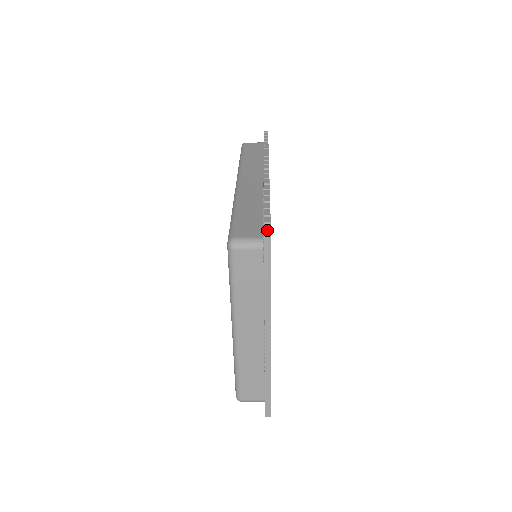
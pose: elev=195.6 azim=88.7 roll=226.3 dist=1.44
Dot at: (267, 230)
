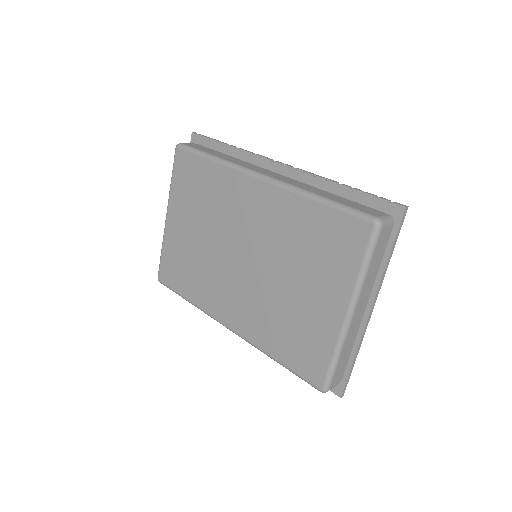
Dot at: (404, 205)
